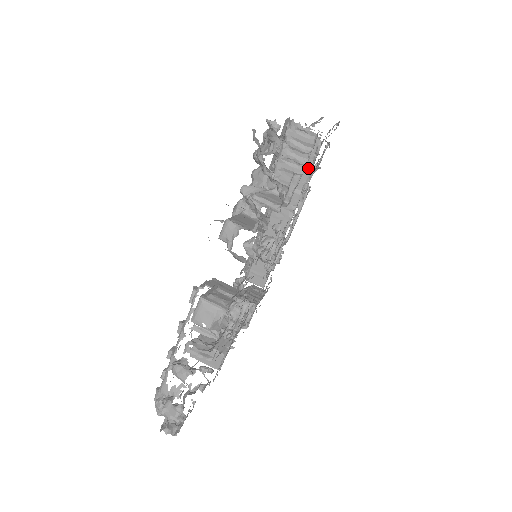
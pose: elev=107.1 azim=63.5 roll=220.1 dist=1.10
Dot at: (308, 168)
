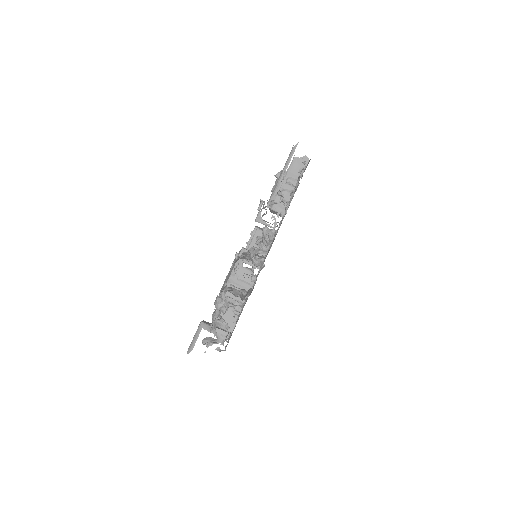
Dot at: occluded
